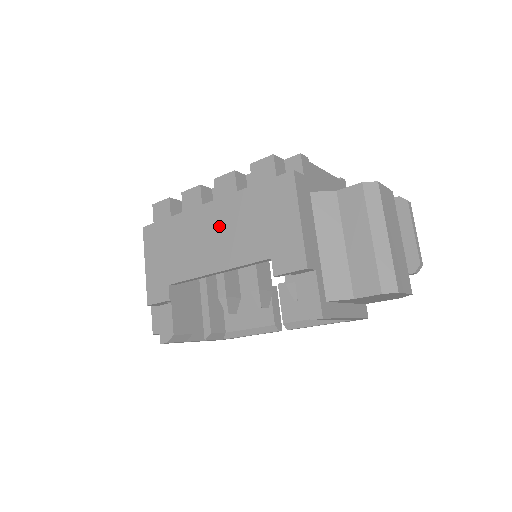
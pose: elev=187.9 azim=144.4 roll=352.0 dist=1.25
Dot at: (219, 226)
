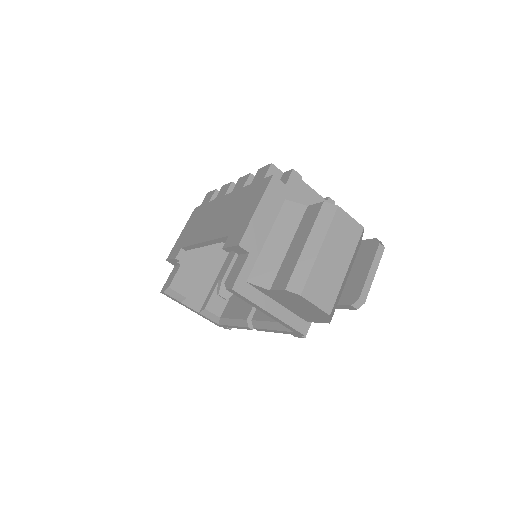
Dot at: (222, 210)
